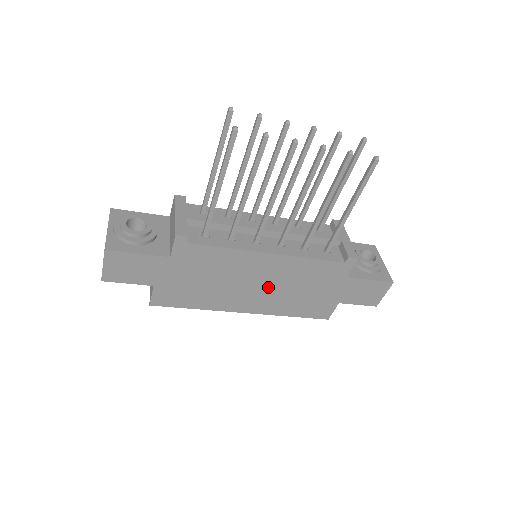
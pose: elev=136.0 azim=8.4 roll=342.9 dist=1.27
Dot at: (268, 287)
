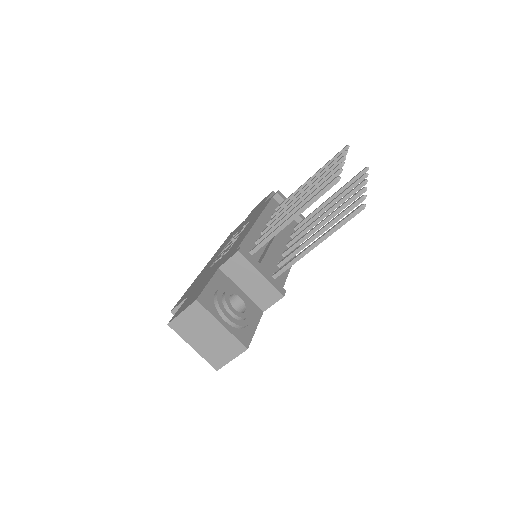
Dot at: occluded
